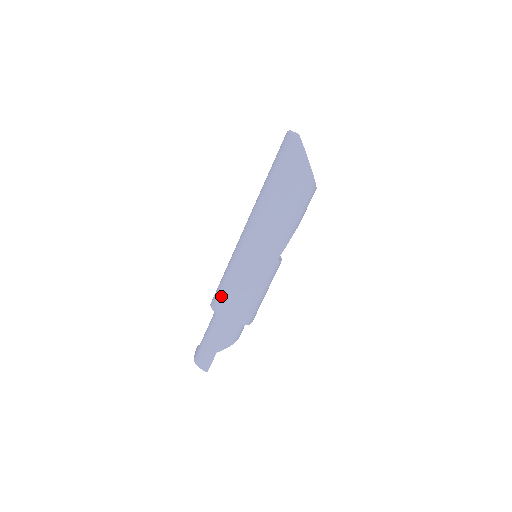
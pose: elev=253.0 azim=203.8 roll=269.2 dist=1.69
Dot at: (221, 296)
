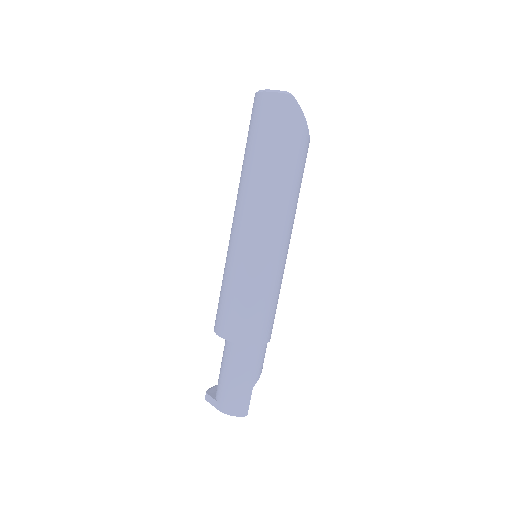
Dot at: (240, 321)
